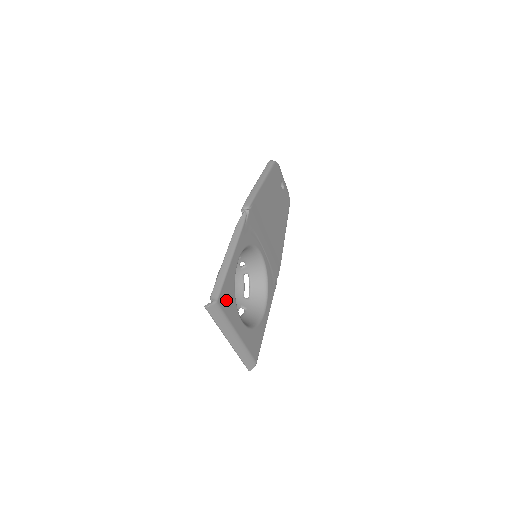
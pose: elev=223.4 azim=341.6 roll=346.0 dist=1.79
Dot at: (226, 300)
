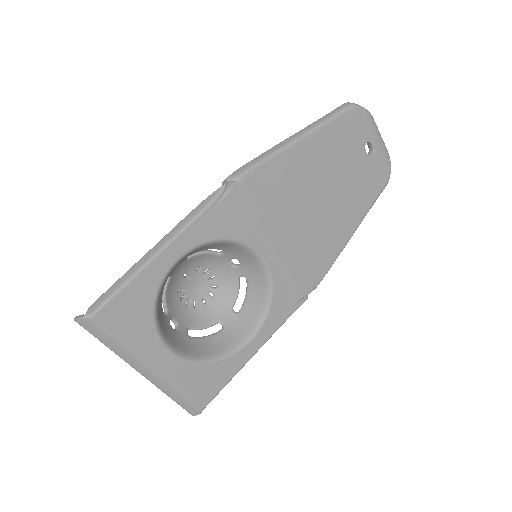
Dot at: (123, 316)
